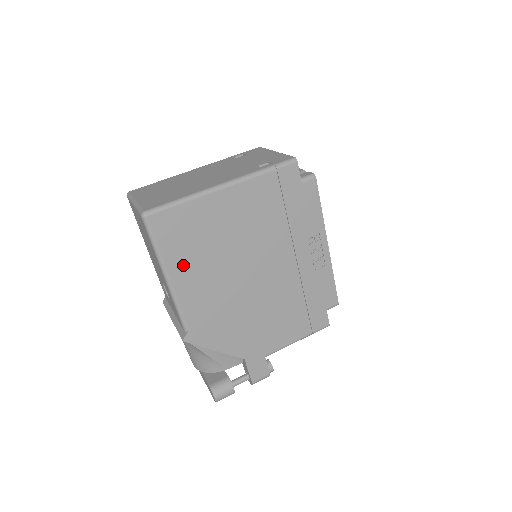
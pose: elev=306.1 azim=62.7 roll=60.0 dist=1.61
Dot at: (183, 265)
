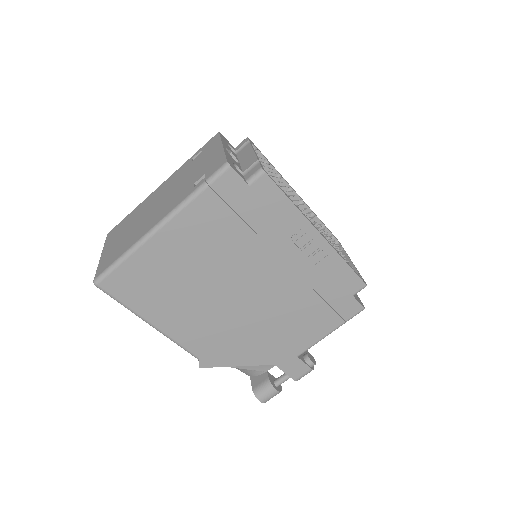
Dot at: (160, 310)
